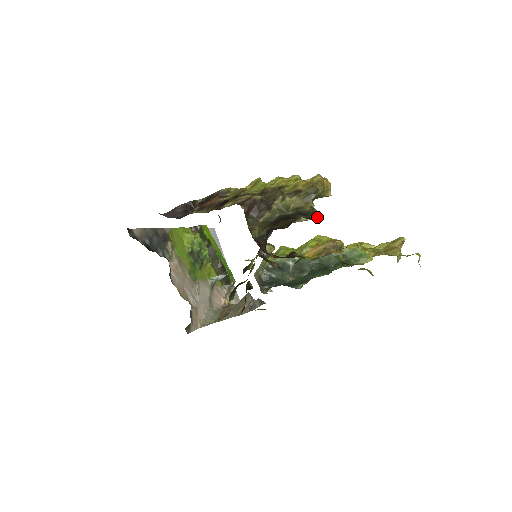
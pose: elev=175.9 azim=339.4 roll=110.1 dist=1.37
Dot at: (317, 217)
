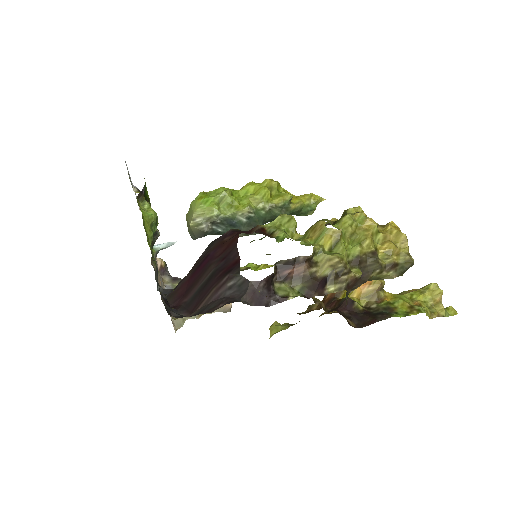
Dot at: occluded
